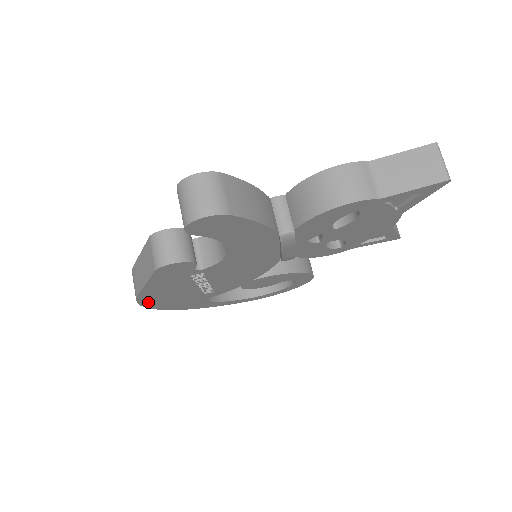
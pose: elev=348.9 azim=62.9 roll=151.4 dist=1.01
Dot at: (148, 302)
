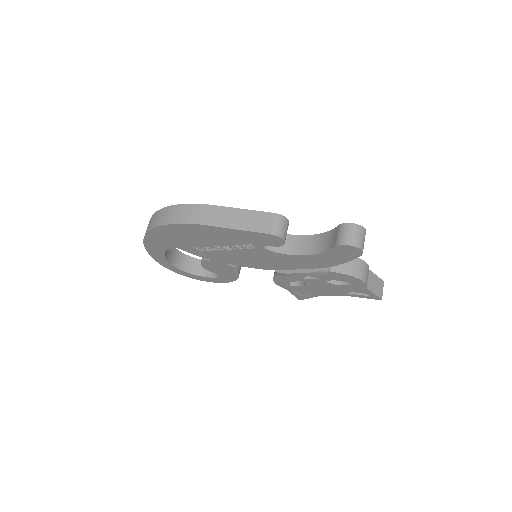
Dot at: (180, 227)
